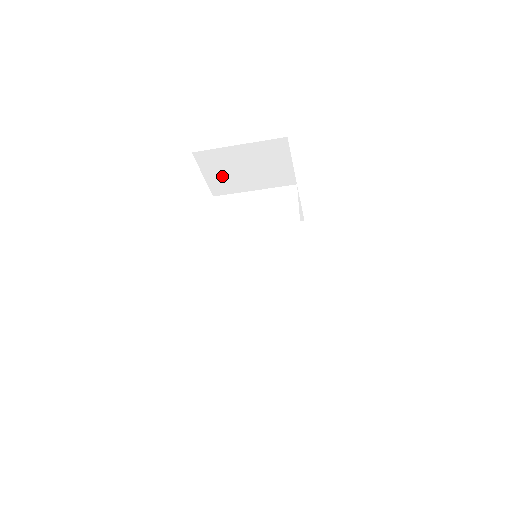
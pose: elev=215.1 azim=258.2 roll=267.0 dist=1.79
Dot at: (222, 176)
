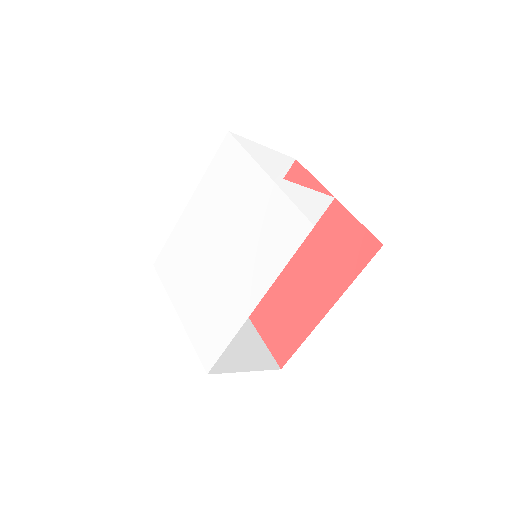
Dot at: occluded
